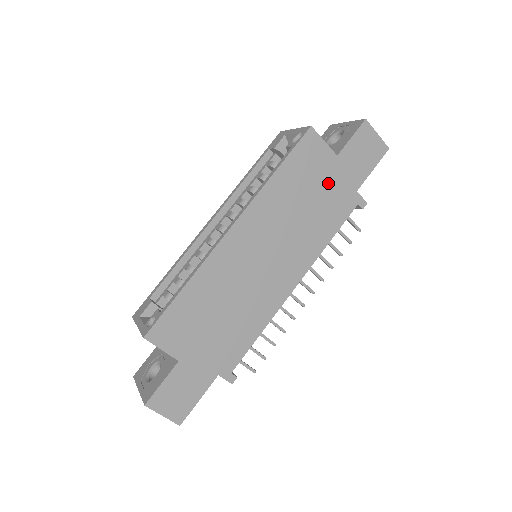
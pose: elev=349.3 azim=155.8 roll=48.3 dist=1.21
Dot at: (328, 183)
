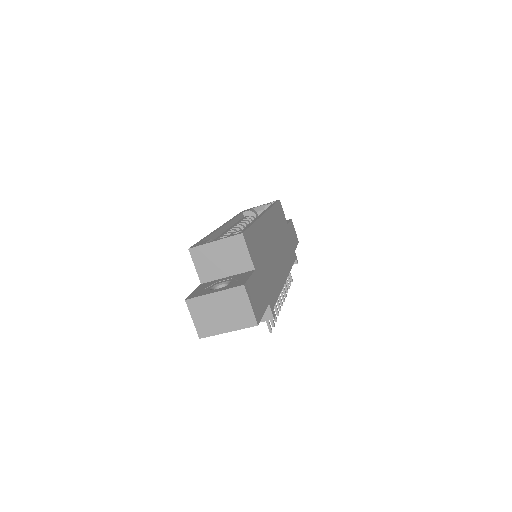
Dot at: (287, 234)
